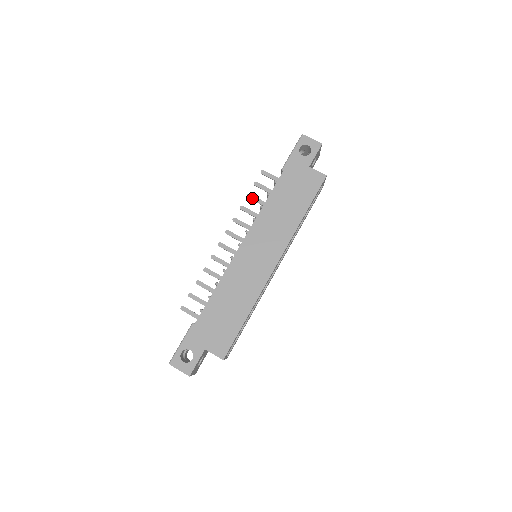
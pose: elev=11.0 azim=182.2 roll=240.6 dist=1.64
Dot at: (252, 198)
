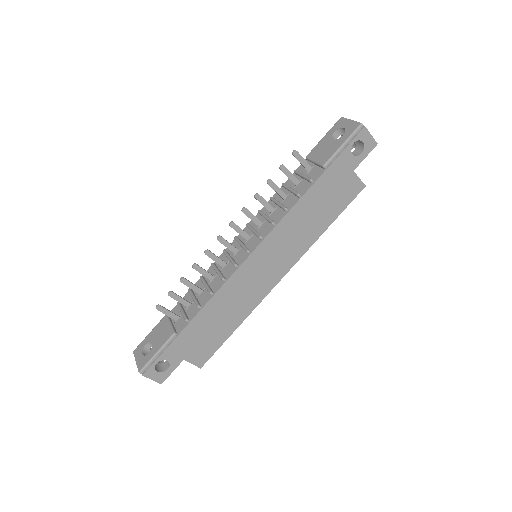
Dot at: (273, 186)
